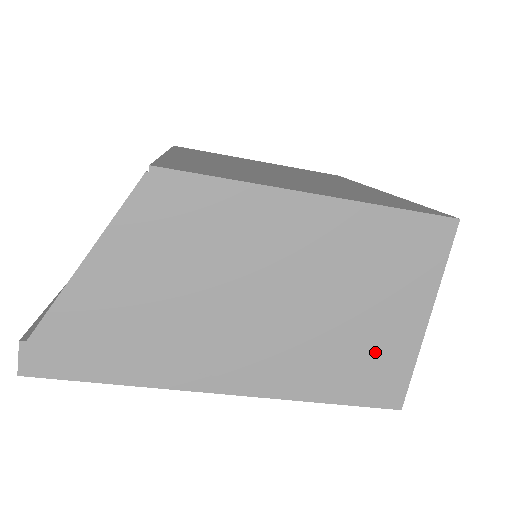
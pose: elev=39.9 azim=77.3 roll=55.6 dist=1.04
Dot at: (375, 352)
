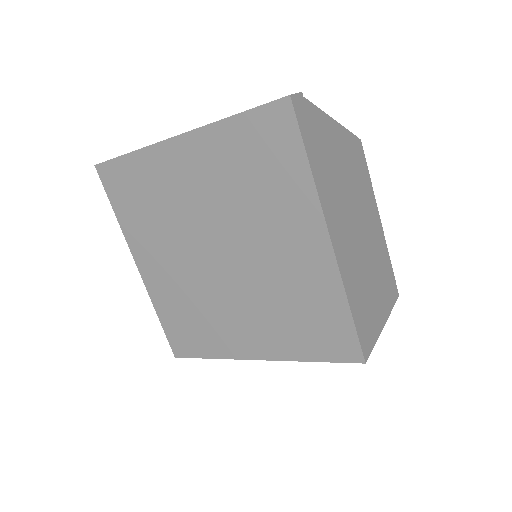
Dot at: (370, 313)
